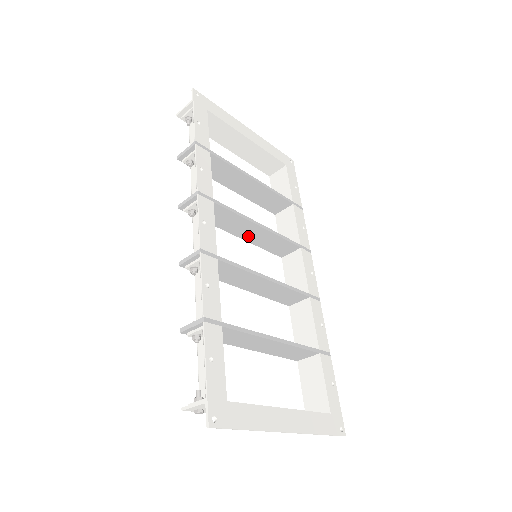
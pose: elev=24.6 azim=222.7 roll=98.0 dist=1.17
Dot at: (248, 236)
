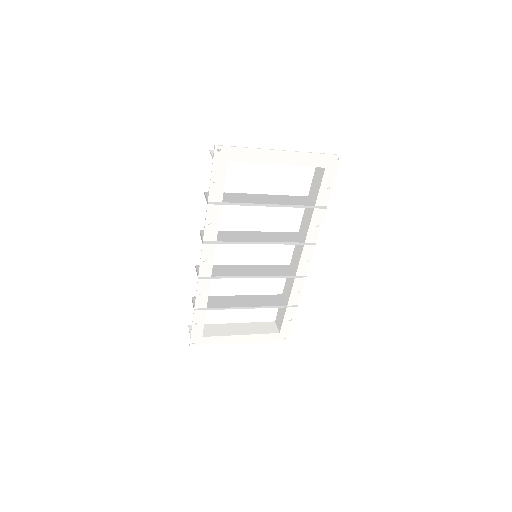
Dot at: (259, 236)
